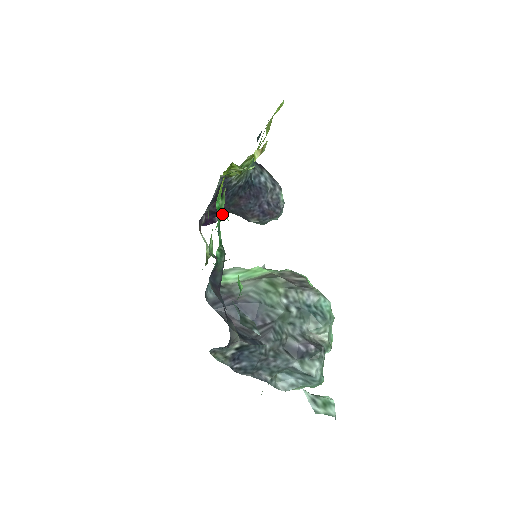
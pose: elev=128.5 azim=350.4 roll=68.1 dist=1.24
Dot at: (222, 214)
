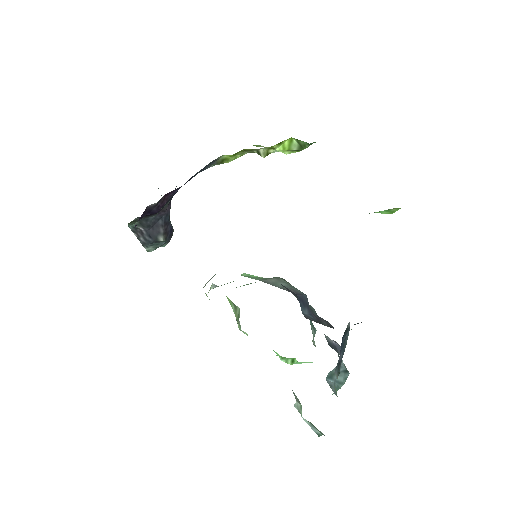
Dot at: occluded
